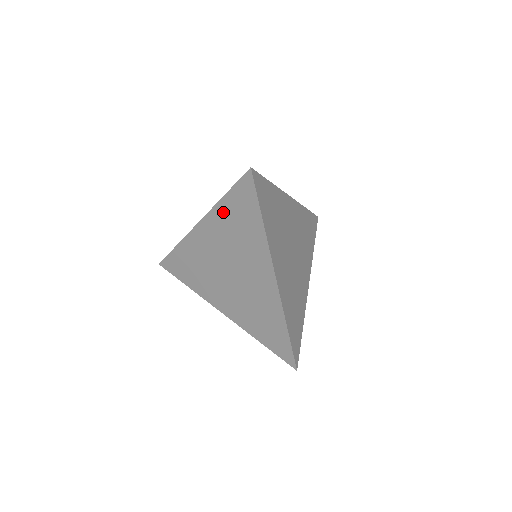
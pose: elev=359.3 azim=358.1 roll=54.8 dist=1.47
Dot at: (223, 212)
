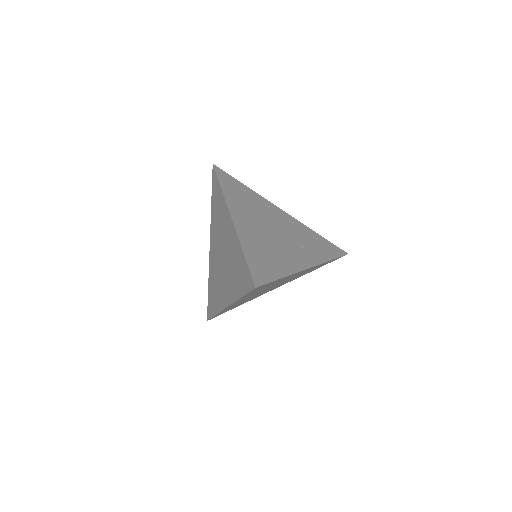
Dot at: (238, 251)
